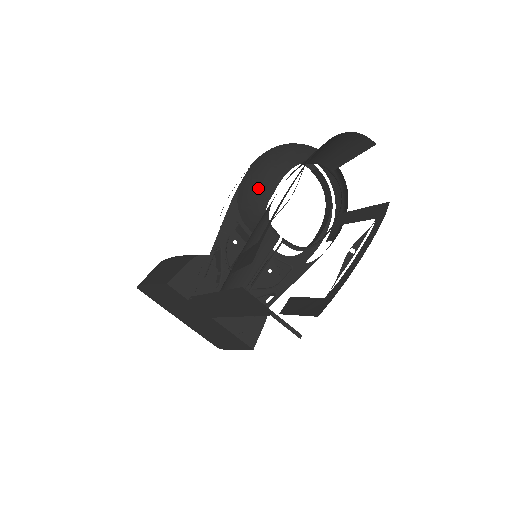
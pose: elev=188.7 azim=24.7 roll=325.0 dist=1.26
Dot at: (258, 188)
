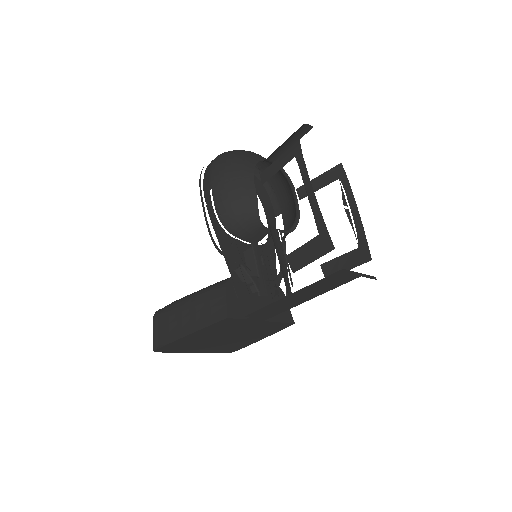
Dot at: (241, 202)
